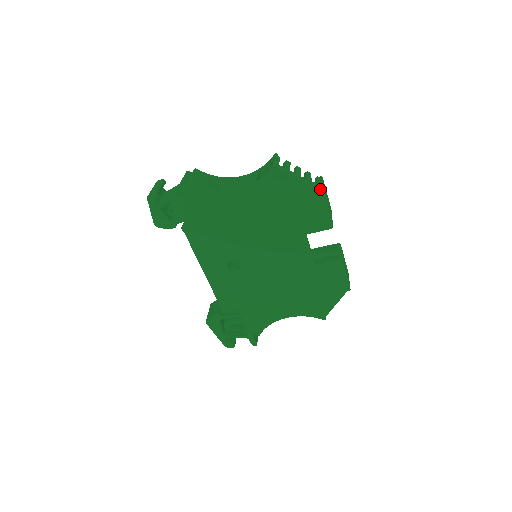
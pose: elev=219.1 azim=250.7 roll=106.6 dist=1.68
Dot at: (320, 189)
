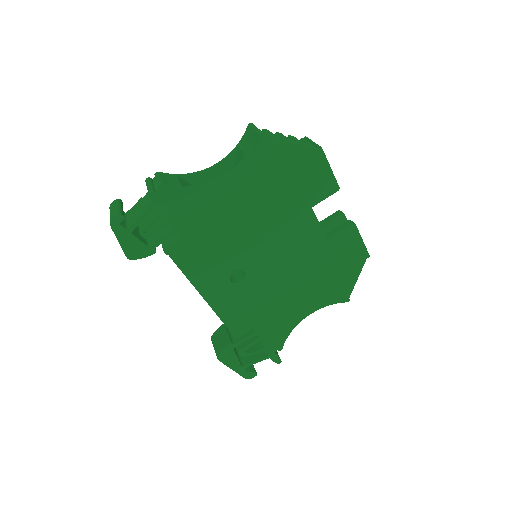
Dot at: (316, 147)
